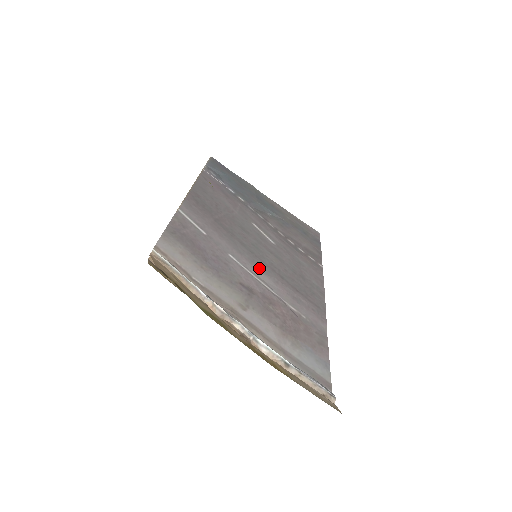
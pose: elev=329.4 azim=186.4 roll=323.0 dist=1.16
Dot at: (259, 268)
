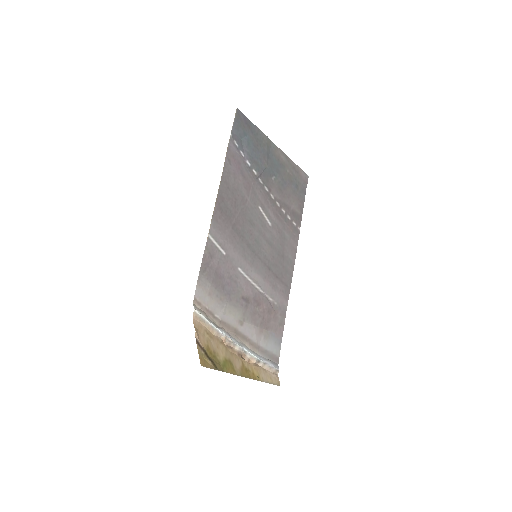
Dot at: (256, 269)
